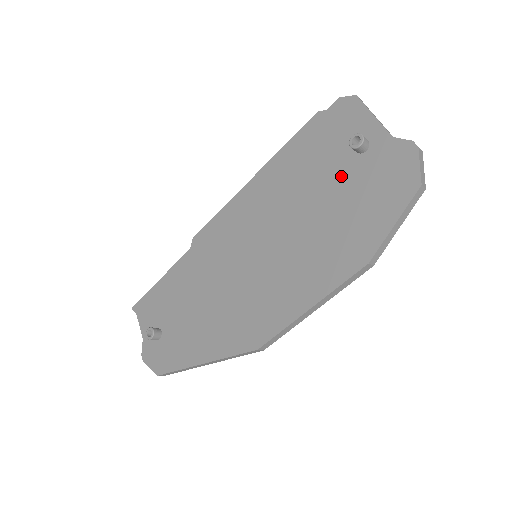
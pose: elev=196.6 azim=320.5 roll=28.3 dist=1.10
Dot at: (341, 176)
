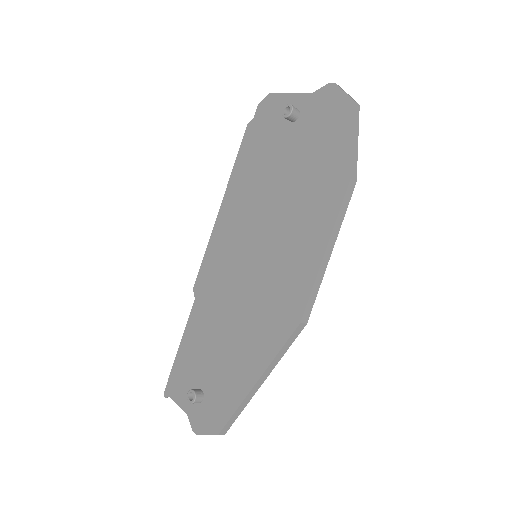
Dot at: (291, 145)
